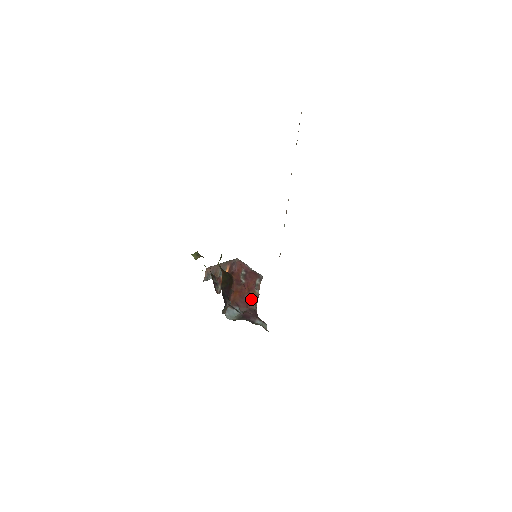
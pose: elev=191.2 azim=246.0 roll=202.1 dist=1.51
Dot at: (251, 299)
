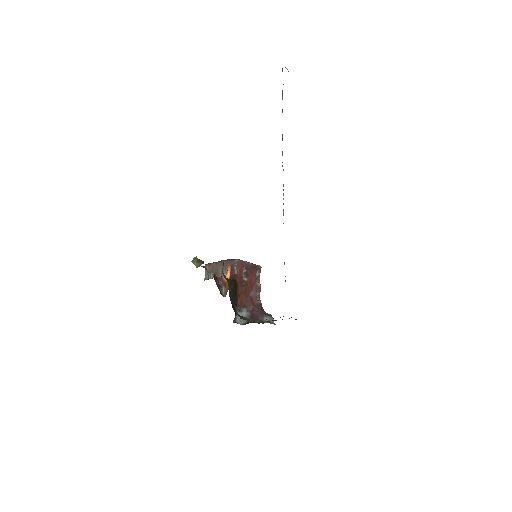
Dot at: (255, 294)
